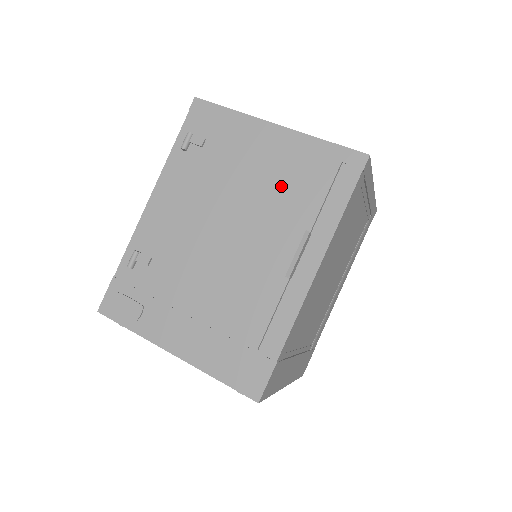
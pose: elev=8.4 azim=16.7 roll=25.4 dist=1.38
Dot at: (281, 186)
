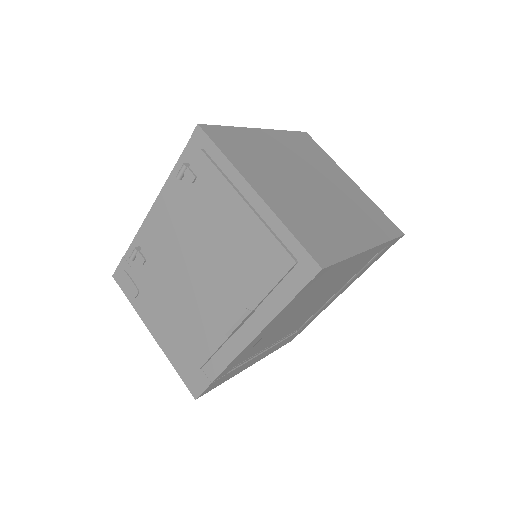
Dot at: (243, 257)
